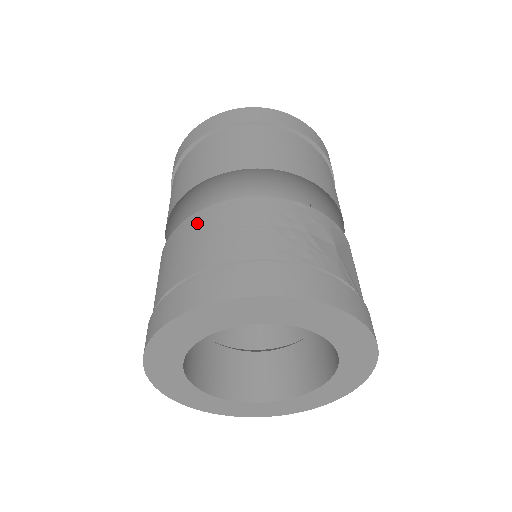
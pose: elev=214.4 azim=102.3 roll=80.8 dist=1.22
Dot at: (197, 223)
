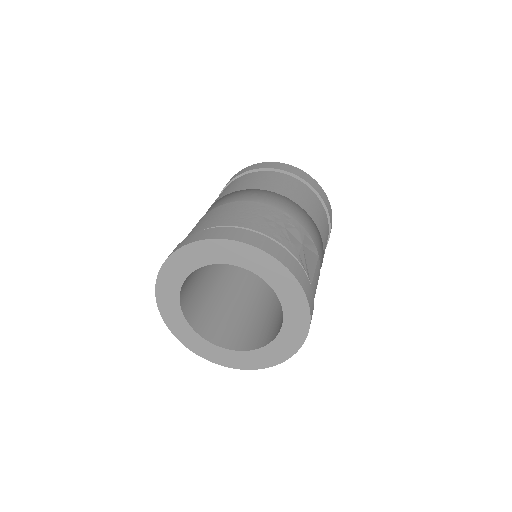
Dot at: (219, 209)
